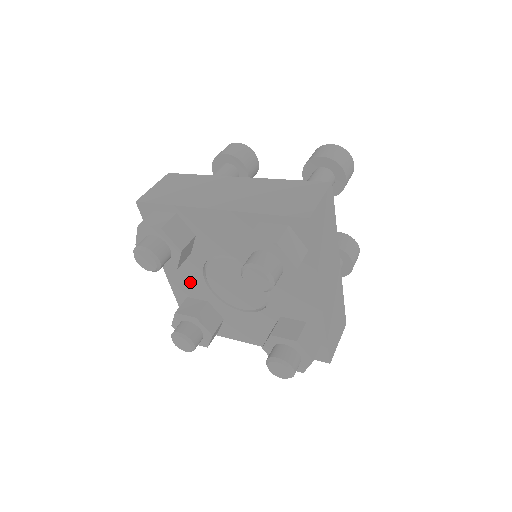
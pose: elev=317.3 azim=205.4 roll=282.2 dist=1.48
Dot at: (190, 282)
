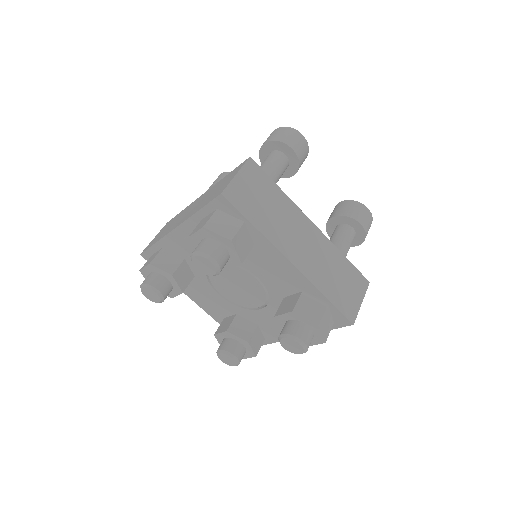
Dot at: (214, 303)
